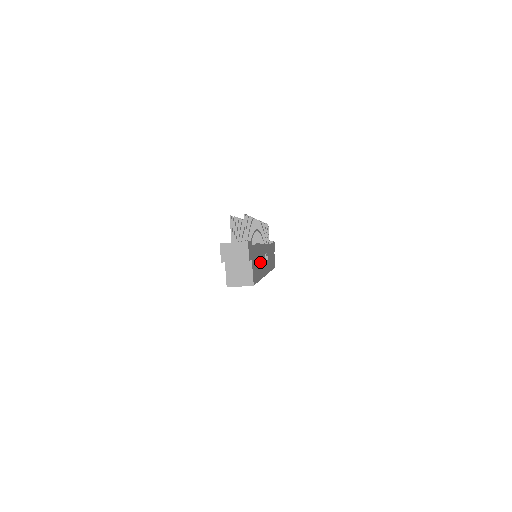
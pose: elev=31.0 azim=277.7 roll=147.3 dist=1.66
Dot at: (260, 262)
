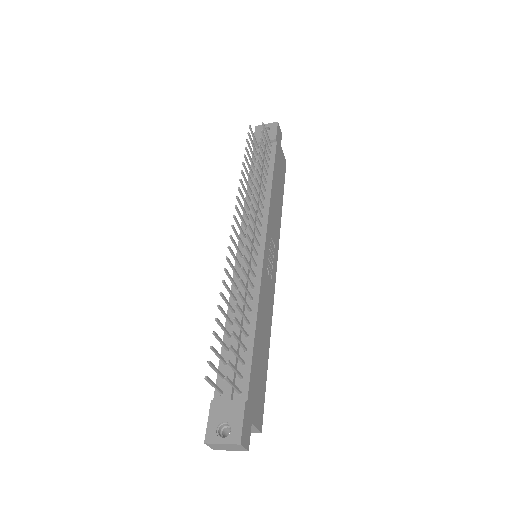
Dot at: (263, 331)
